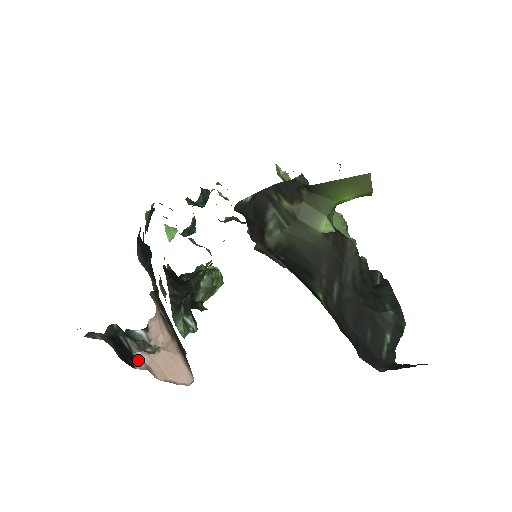
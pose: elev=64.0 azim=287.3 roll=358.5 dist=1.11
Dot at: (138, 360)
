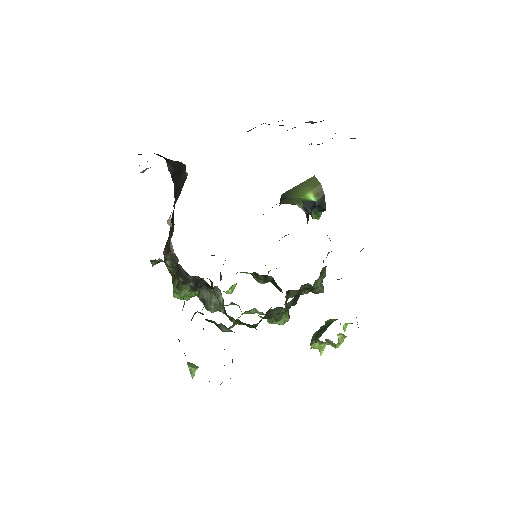
Dot at: occluded
